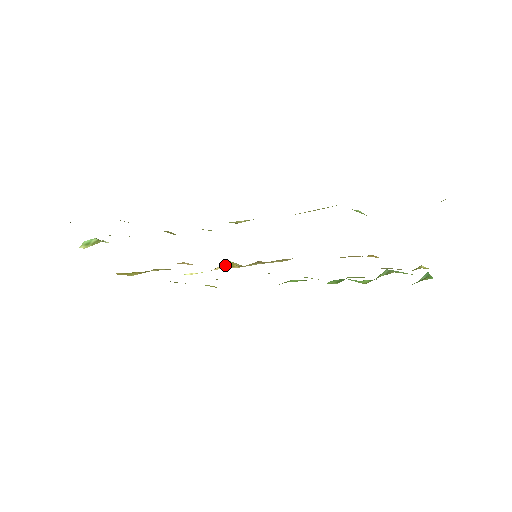
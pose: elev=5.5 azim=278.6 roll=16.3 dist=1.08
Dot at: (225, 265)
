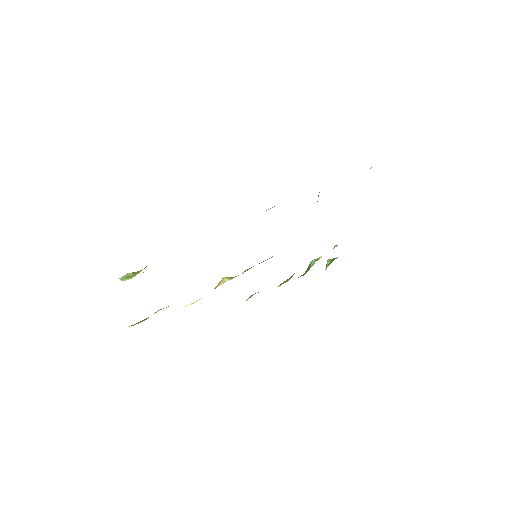
Dot at: (225, 279)
